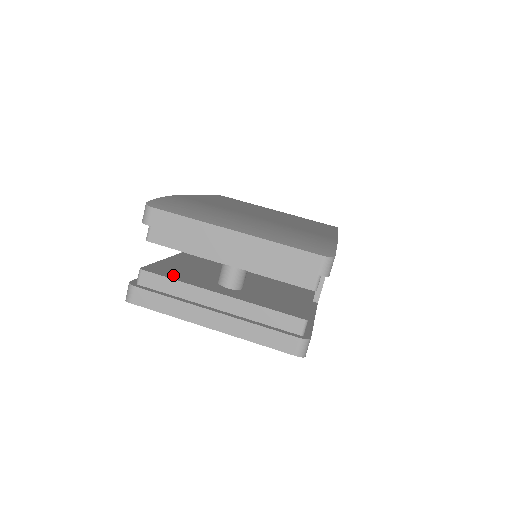
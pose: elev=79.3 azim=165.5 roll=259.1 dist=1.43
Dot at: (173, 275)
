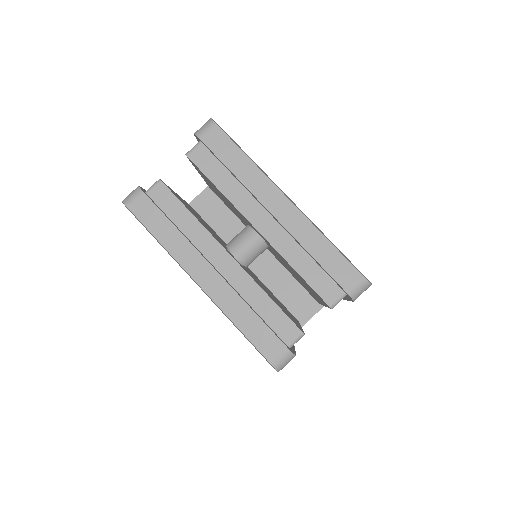
Dot at: (188, 208)
